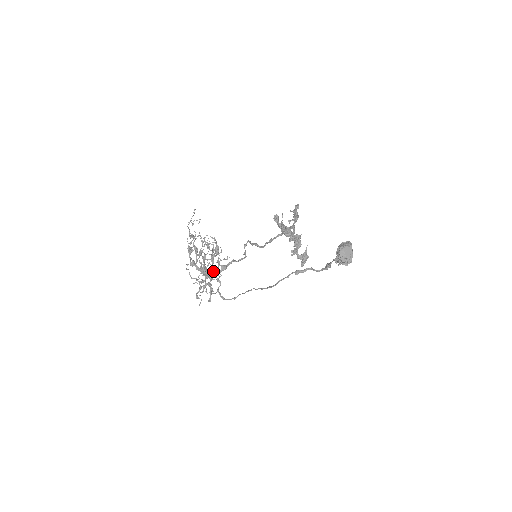
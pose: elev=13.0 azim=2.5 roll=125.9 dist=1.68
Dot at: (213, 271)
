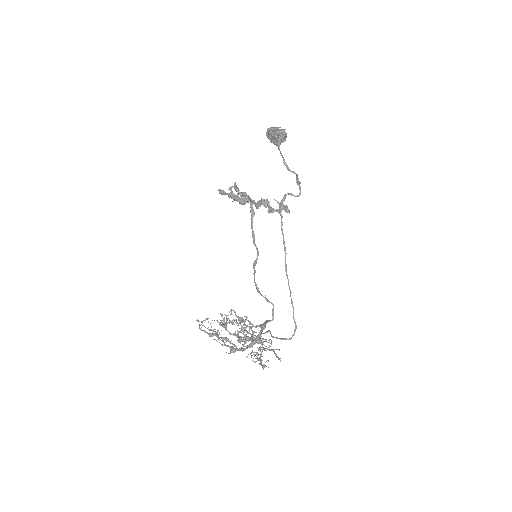
Dot at: (256, 336)
